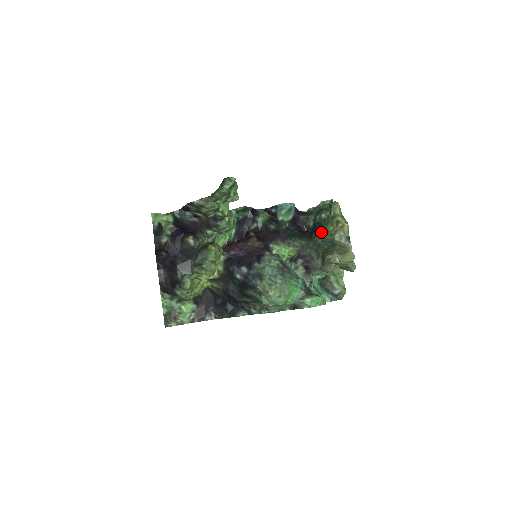
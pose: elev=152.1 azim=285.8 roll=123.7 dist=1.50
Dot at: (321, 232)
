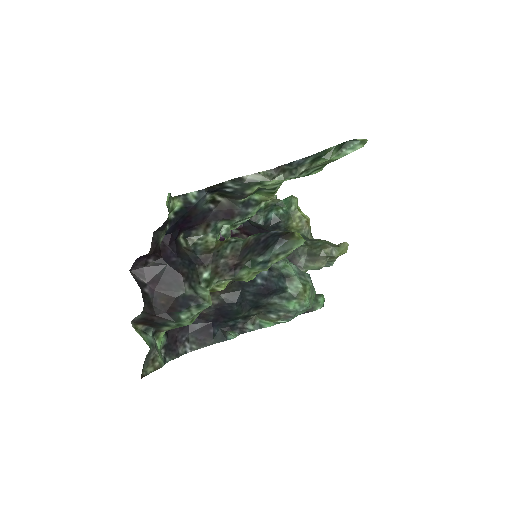
Dot at: (285, 228)
